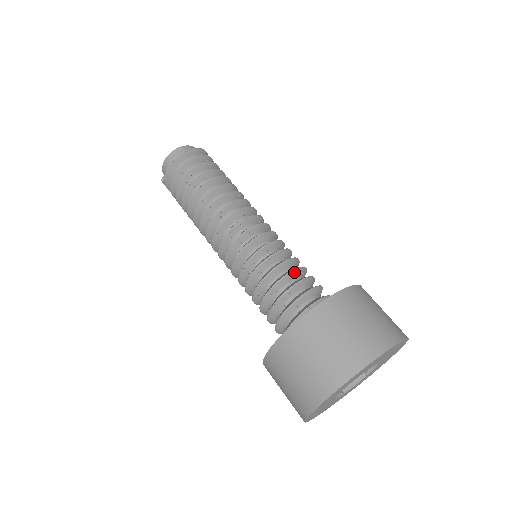
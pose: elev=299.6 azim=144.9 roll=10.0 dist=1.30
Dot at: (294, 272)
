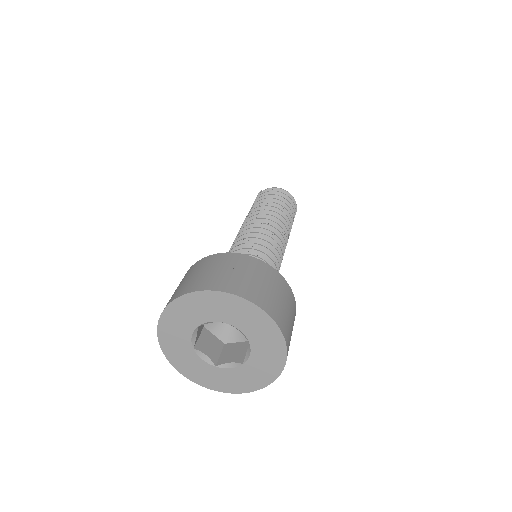
Dot at: occluded
